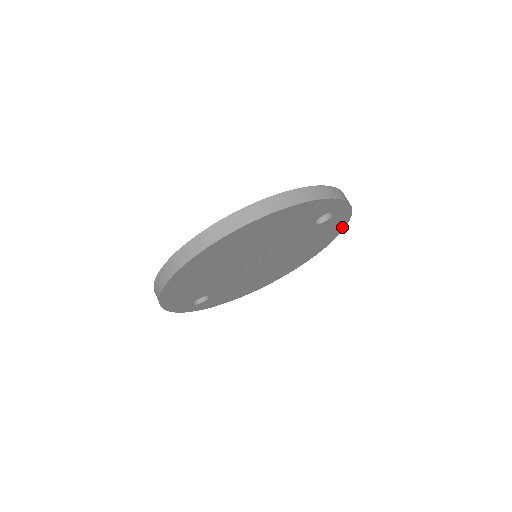
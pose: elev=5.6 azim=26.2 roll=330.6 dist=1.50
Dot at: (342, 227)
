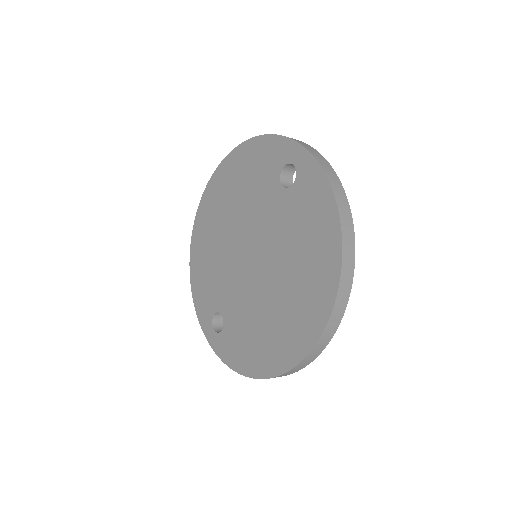
Dot at: occluded
